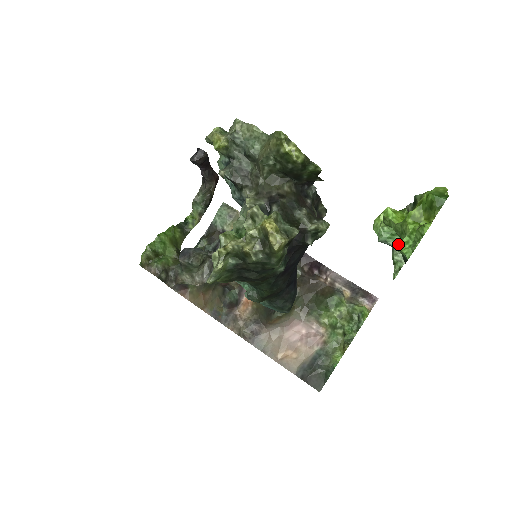
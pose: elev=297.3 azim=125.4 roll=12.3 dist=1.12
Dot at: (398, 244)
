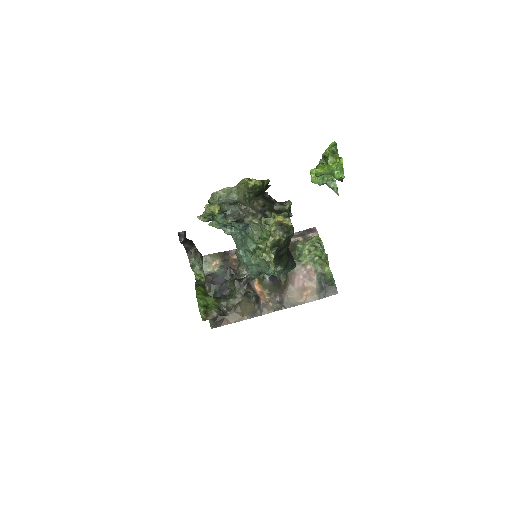
Dot at: (335, 177)
